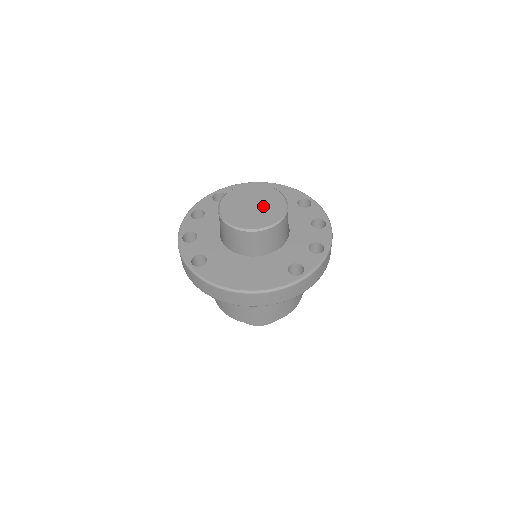
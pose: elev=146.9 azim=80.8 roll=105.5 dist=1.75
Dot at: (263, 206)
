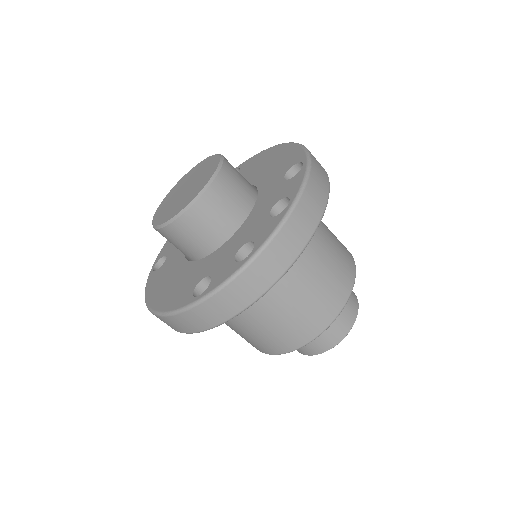
Dot at: (190, 189)
